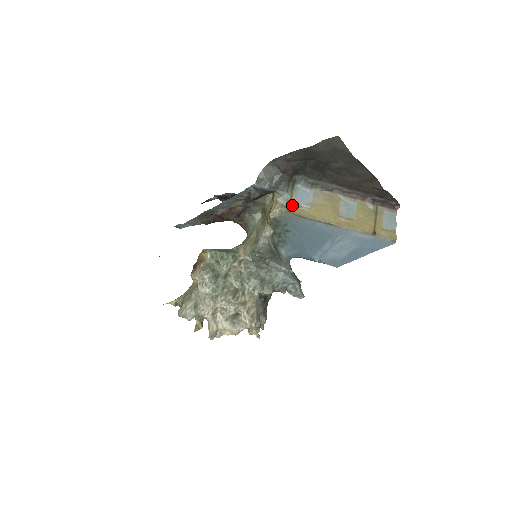
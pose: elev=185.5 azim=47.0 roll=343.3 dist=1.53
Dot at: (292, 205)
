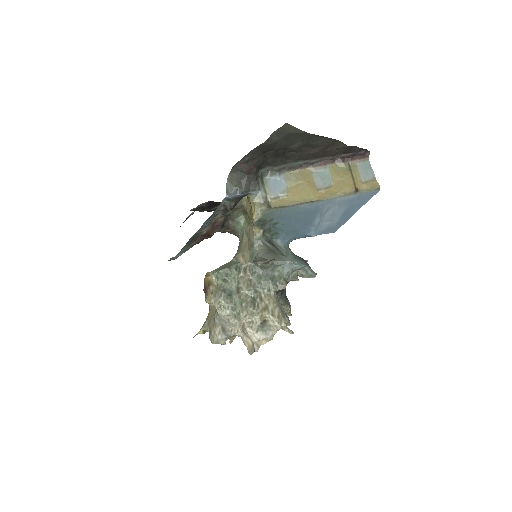
Dot at: (269, 200)
